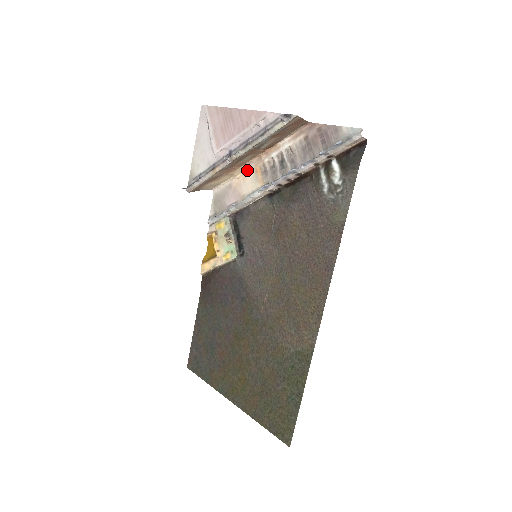
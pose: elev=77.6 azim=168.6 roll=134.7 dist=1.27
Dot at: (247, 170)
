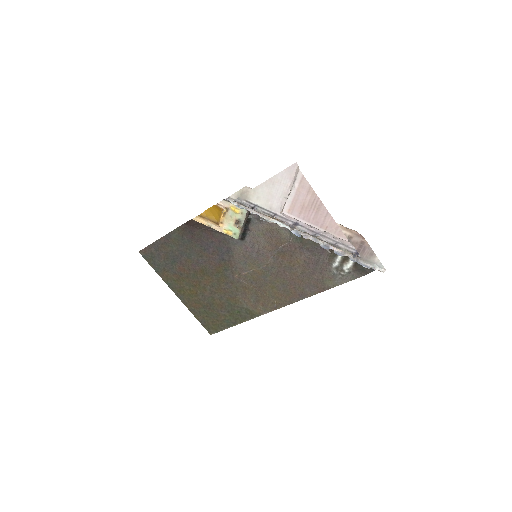
Dot at: occluded
